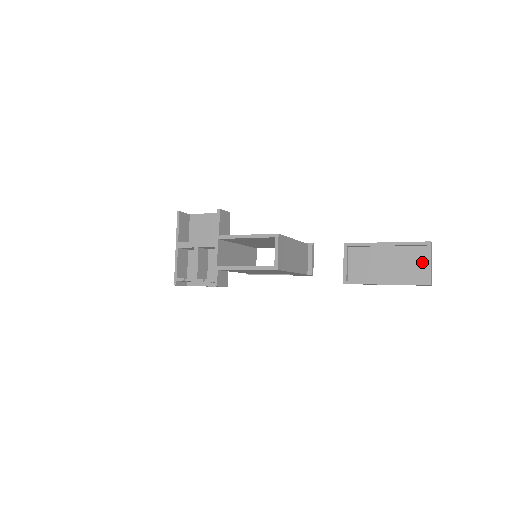
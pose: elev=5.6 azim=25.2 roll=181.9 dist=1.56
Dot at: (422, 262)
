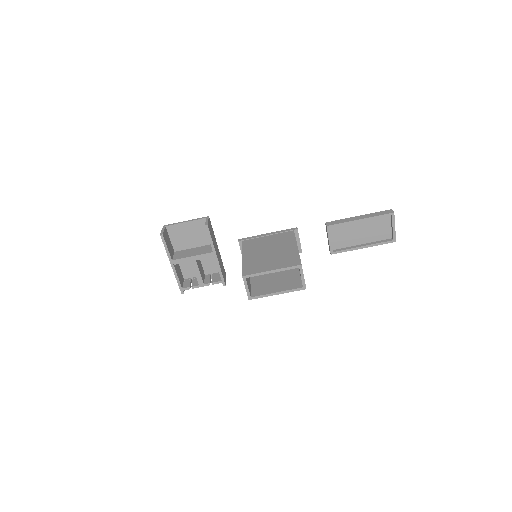
Dot at: (387, 226)
